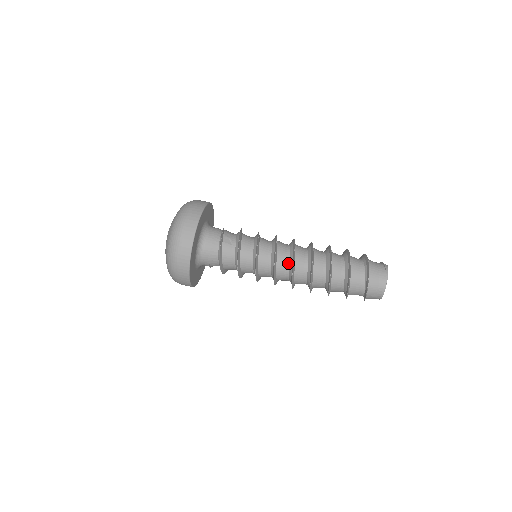
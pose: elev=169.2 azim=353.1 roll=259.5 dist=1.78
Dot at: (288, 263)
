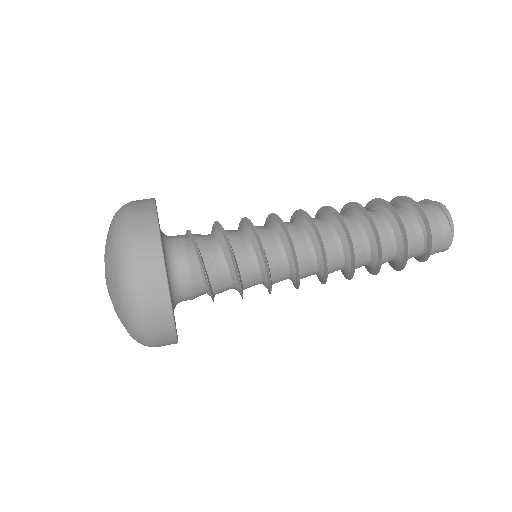
Dot at: (316, 265)
